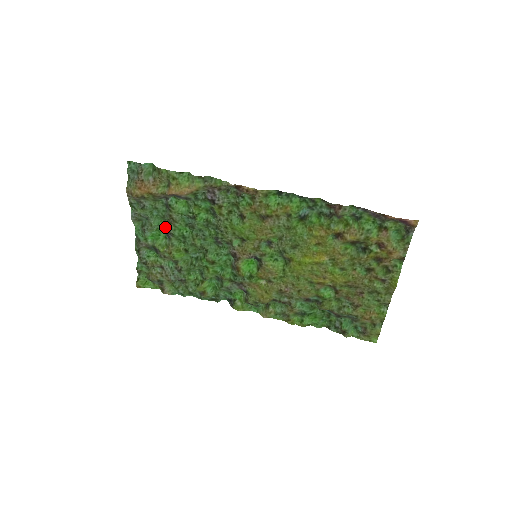
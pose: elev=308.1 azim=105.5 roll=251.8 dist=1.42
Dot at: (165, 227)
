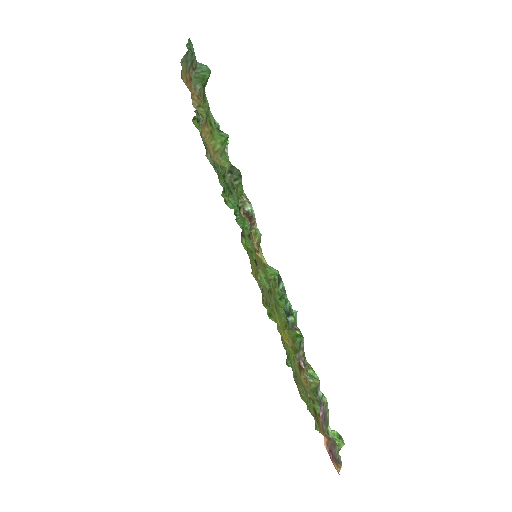
Dot at: occluded
